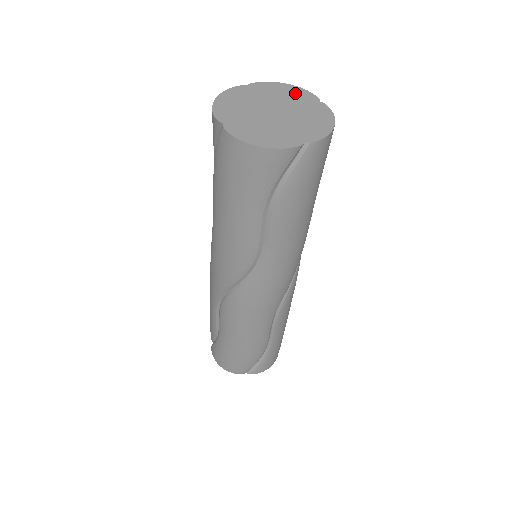
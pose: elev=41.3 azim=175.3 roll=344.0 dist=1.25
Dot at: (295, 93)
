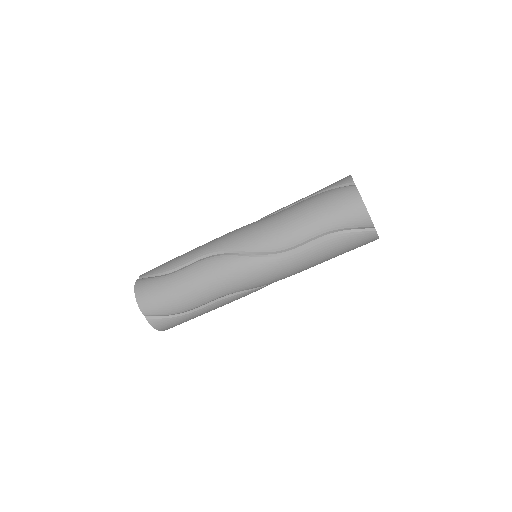
Dot at: occluded
